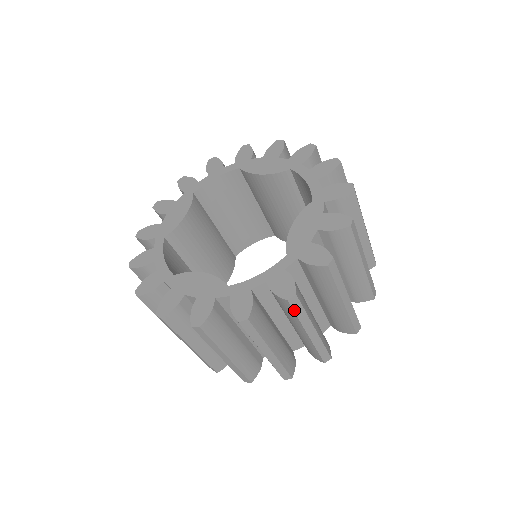
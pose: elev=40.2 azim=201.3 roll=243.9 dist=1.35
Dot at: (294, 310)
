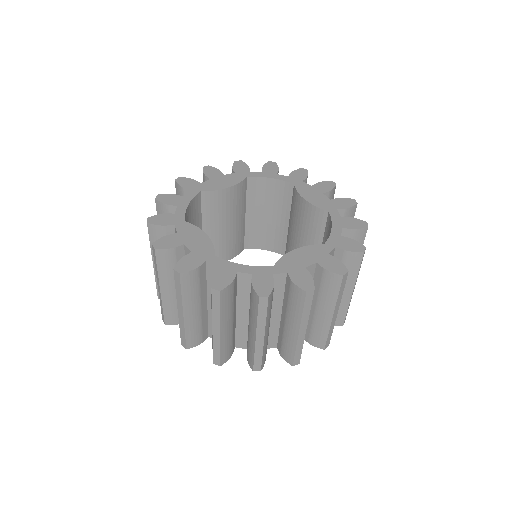
Dot at: occluded
